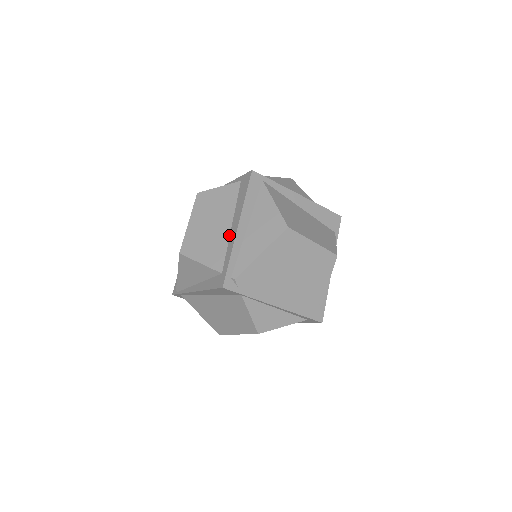
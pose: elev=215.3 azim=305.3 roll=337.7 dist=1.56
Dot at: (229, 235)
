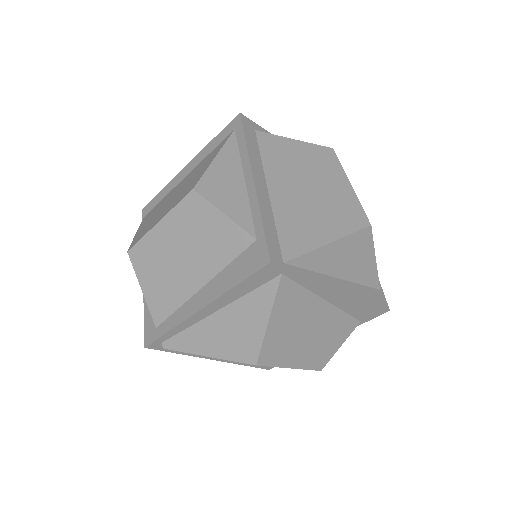
Dot at: (190, 296)
